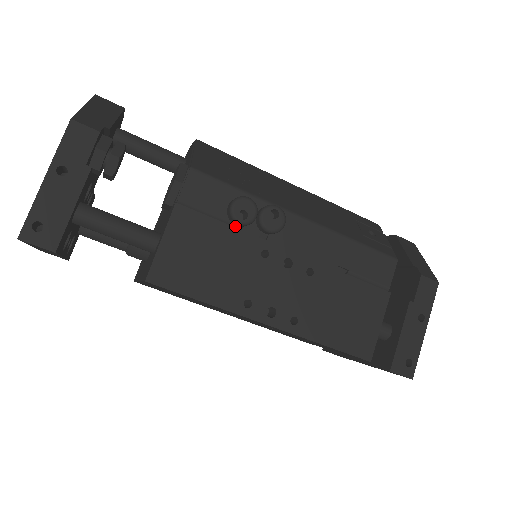
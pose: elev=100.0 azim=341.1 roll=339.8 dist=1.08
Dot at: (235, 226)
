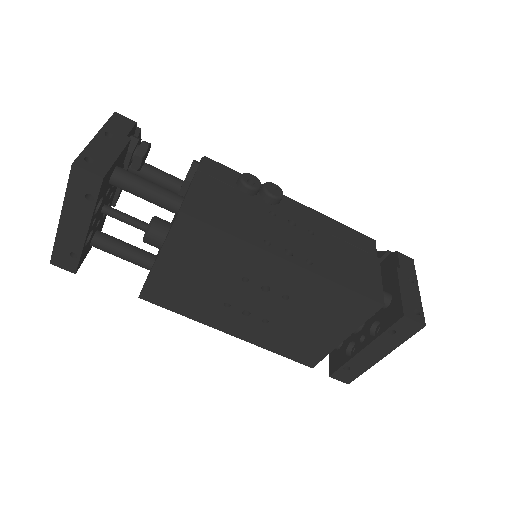
Dot at: occluded
